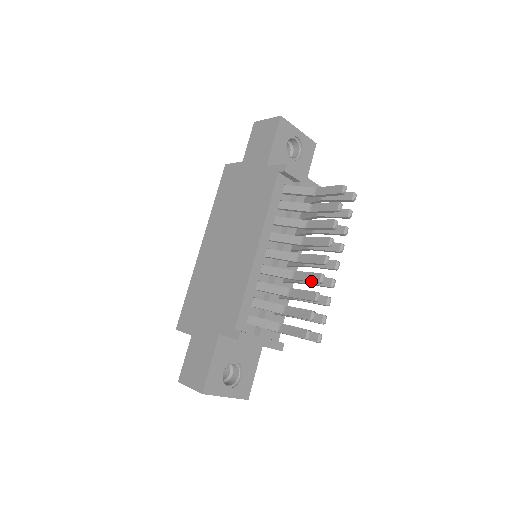
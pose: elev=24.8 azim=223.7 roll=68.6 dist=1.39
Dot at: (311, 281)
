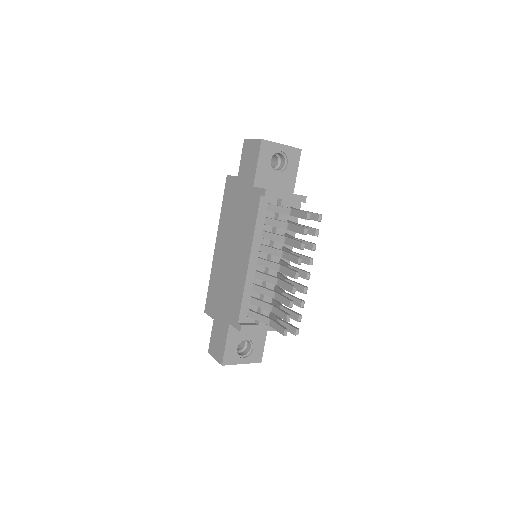
Dot at: occluded
